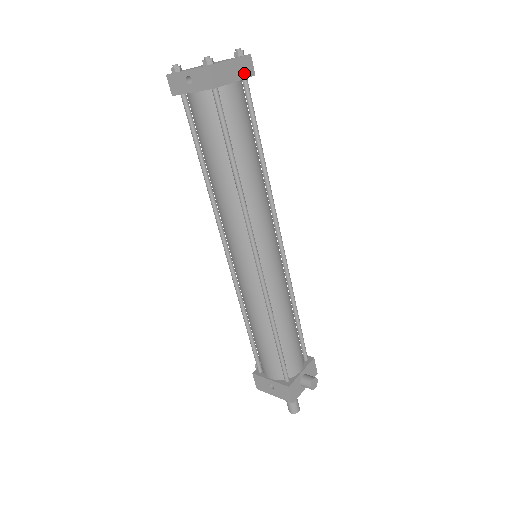
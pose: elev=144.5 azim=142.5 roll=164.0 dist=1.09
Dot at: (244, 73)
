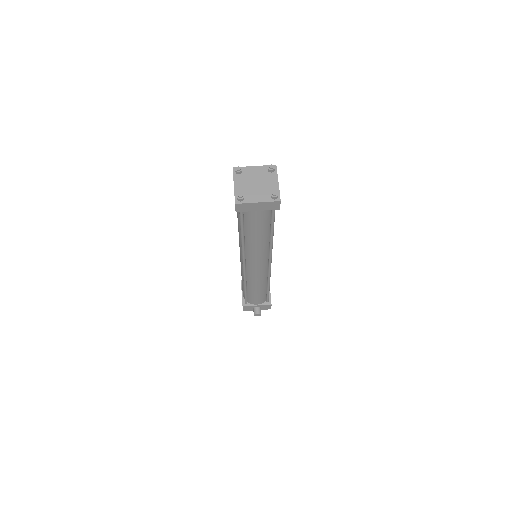
Dot at: (269, 208)
